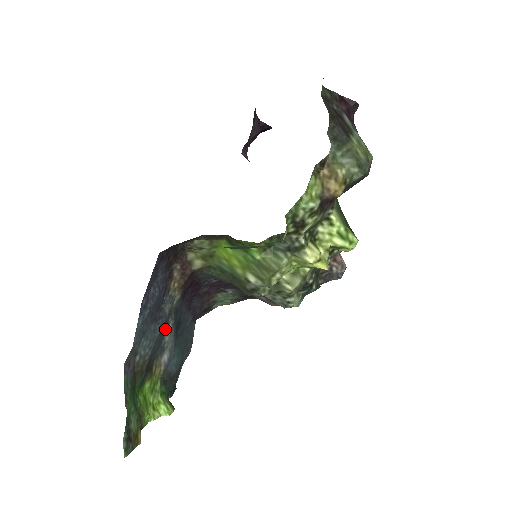
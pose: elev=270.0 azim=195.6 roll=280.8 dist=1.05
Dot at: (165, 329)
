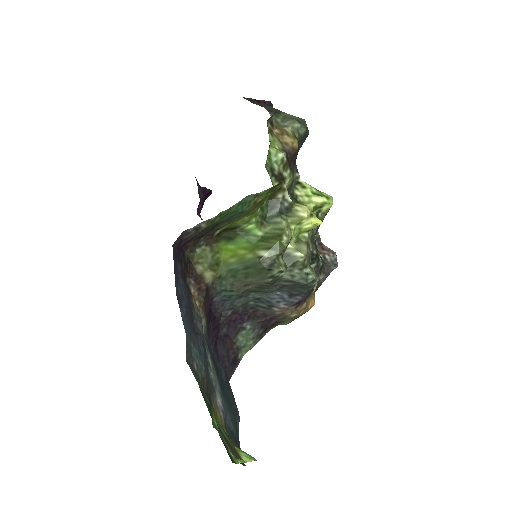
Dot at: (206, 358)
